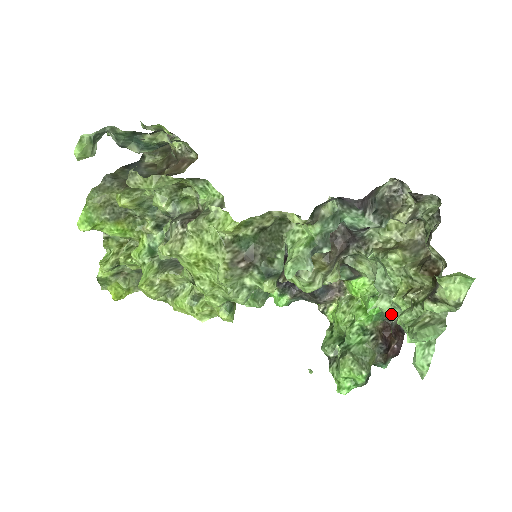
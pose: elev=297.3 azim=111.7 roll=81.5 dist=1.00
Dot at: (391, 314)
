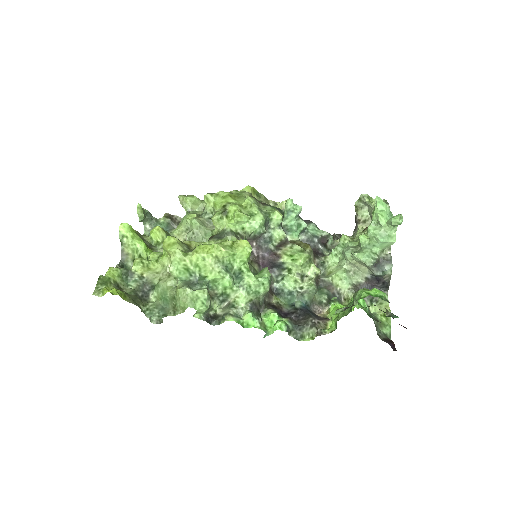
Dot at: (366, 255)
